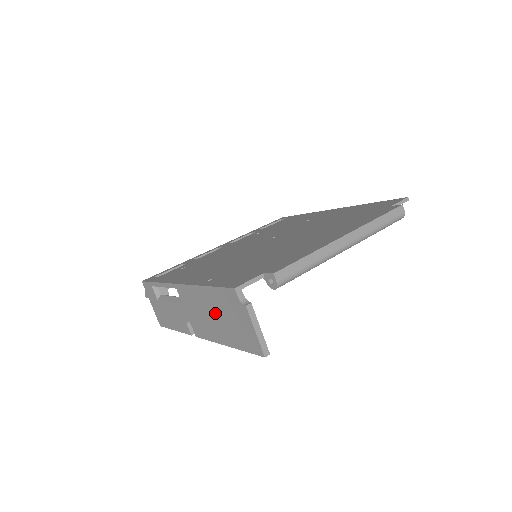
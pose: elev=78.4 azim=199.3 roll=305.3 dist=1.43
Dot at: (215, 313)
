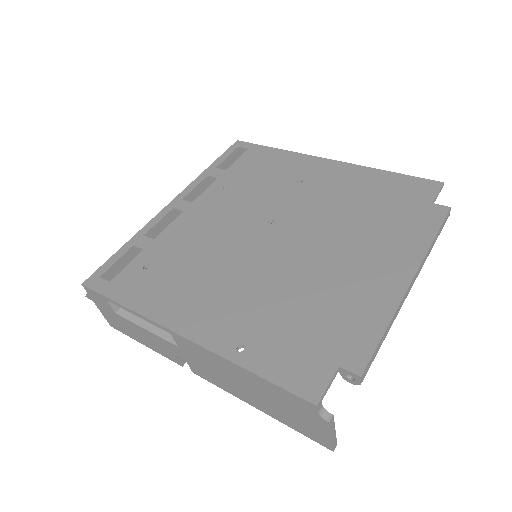
Dot at: (252, 389)
